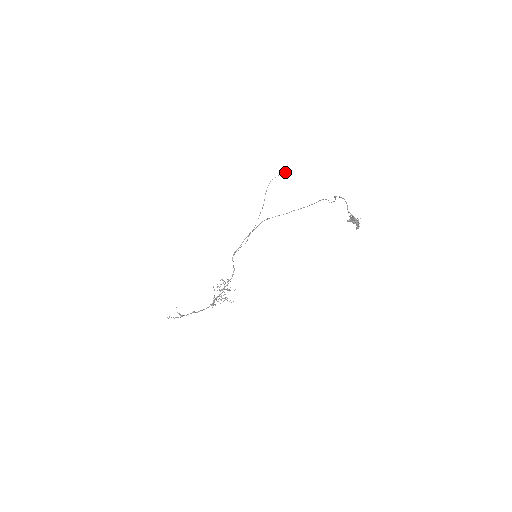
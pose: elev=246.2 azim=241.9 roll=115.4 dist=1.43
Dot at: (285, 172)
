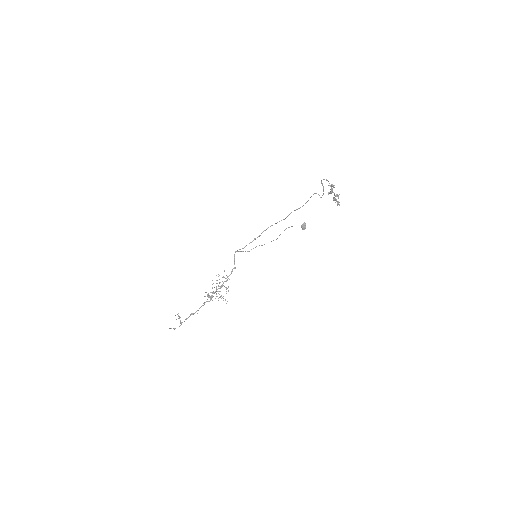
Dot at: (302, 225)
